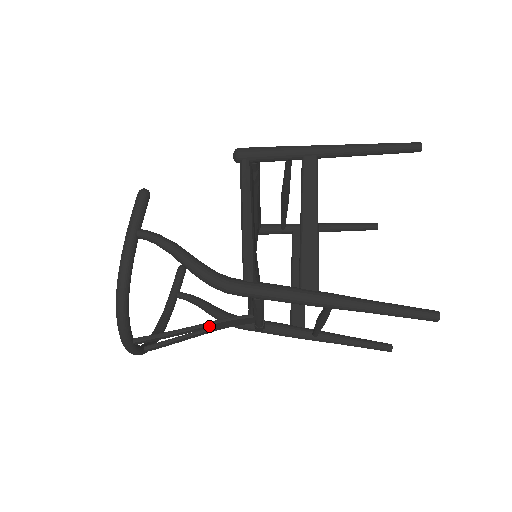
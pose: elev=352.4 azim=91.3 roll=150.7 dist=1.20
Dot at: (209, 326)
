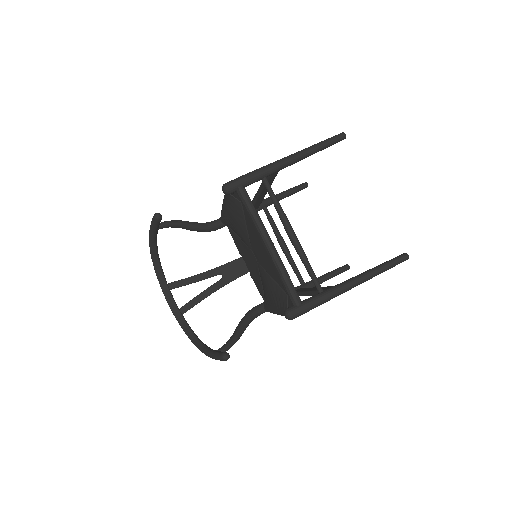
Dot at: (221, 284)
